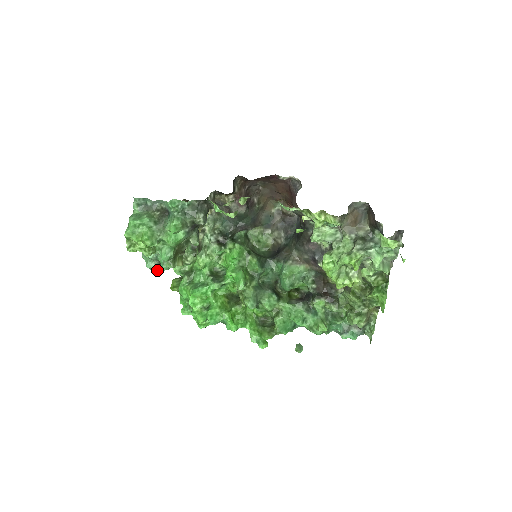
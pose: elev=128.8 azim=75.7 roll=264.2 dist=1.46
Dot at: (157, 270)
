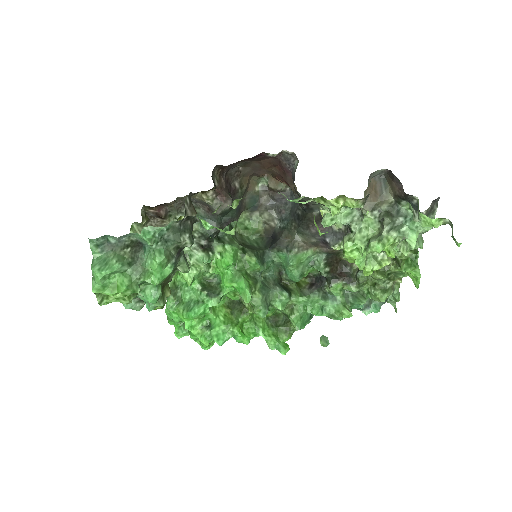
Dot at: (140, 308)
